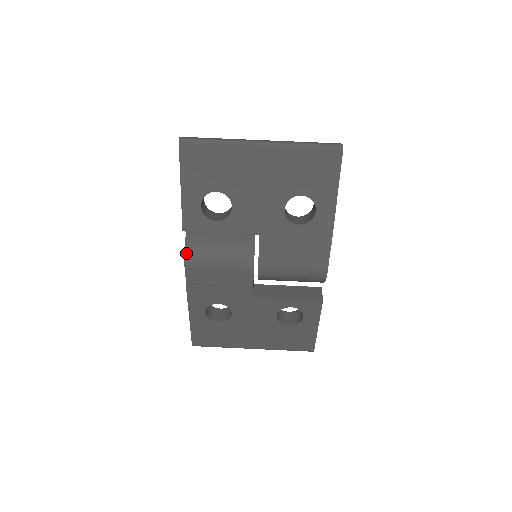
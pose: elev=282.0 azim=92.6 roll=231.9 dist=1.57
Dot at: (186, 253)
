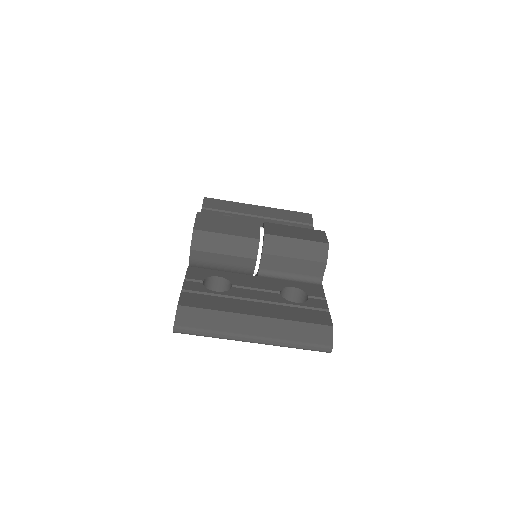
Dot at: occluded
